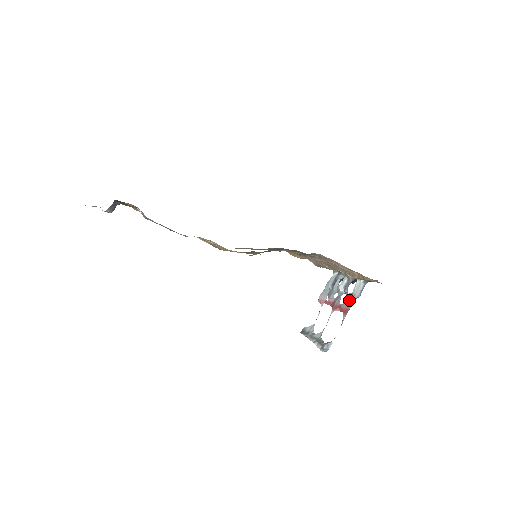
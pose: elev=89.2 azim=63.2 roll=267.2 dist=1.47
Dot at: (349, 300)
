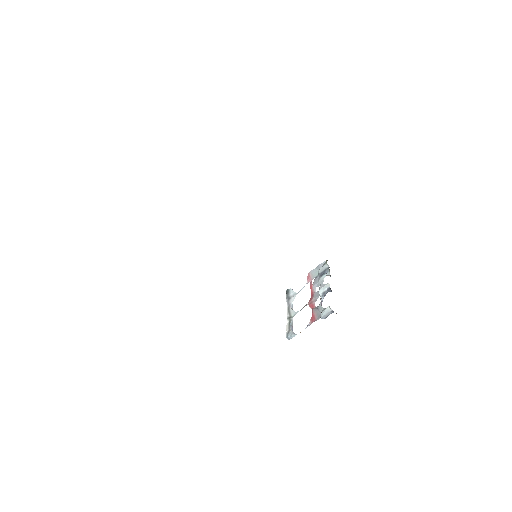
Dot at: (319, 312)
